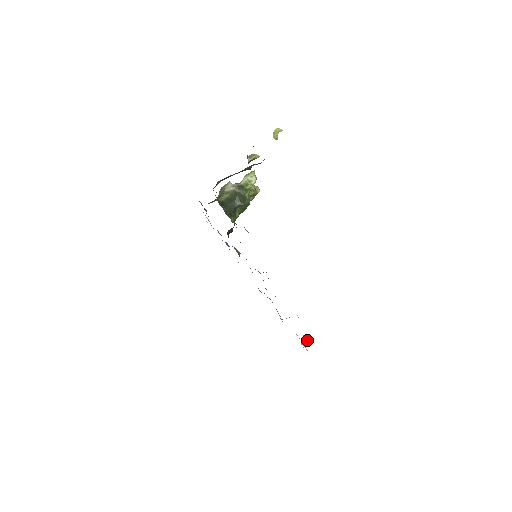
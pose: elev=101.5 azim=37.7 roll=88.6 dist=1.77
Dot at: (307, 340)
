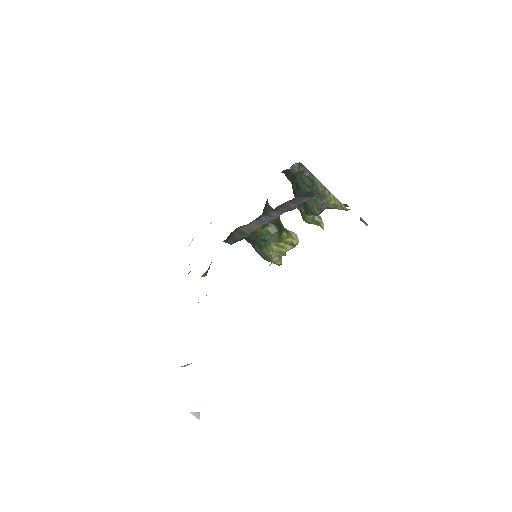
Dot at: occluded
